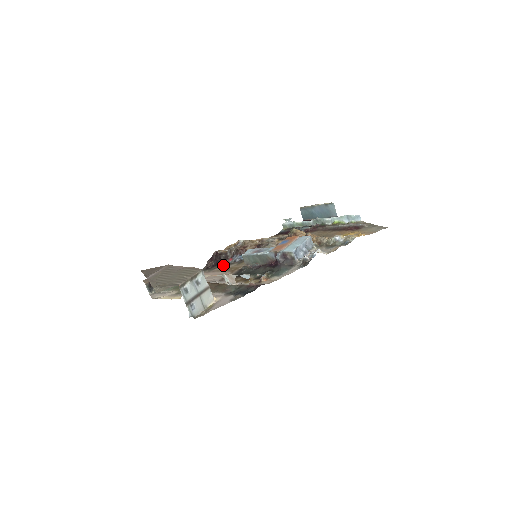
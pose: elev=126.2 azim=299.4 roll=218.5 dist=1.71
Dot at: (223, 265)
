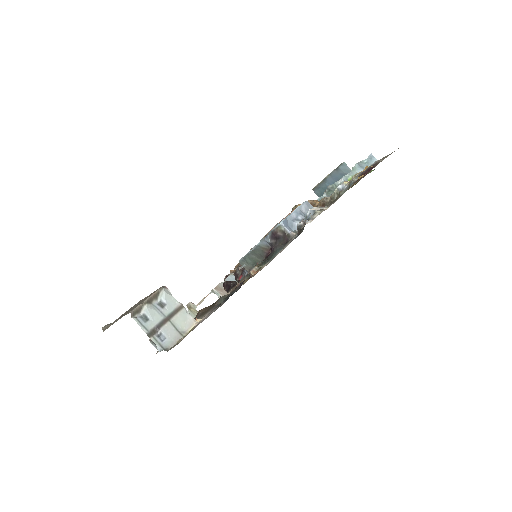
Dot at: (233, 287)
